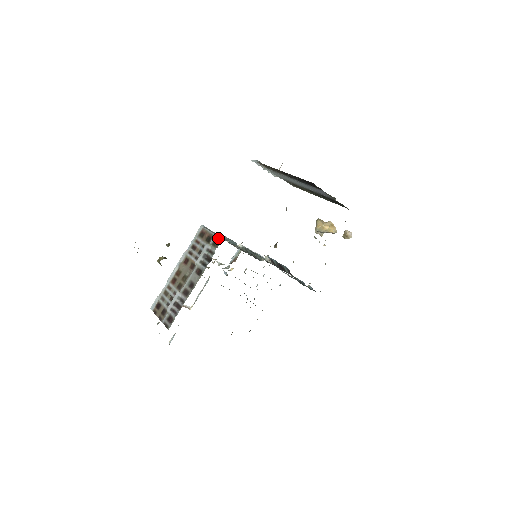
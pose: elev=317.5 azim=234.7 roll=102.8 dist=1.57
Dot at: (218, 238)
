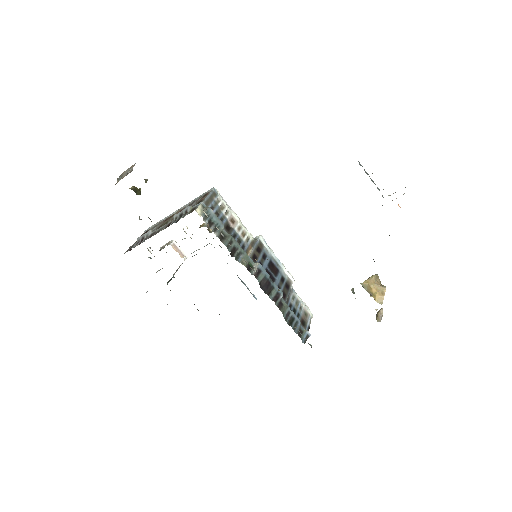
Dot at: (197, 206)
